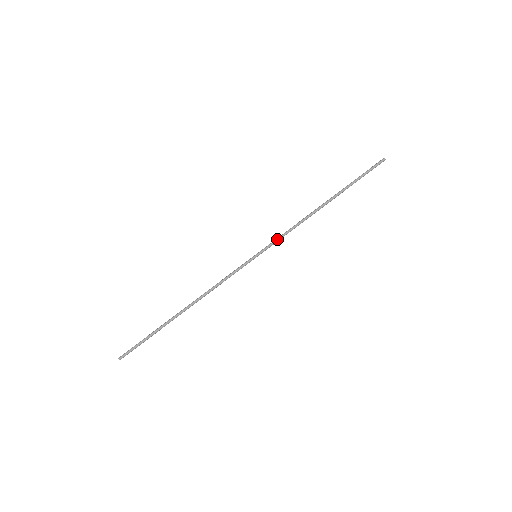
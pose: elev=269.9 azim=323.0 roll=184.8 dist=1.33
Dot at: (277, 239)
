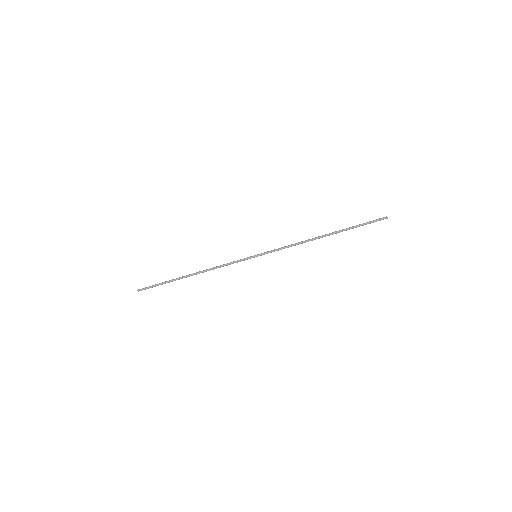
Dot at: (276, 249)
